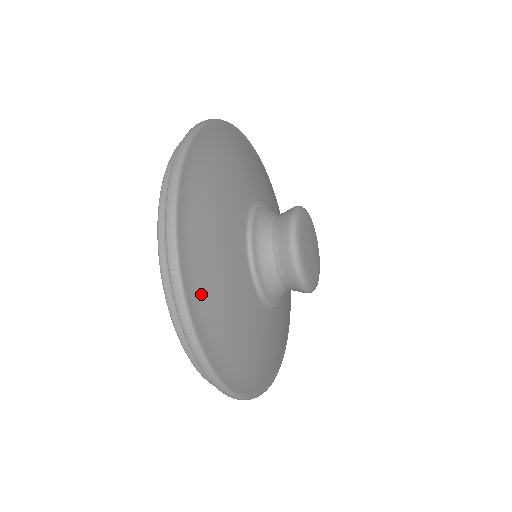
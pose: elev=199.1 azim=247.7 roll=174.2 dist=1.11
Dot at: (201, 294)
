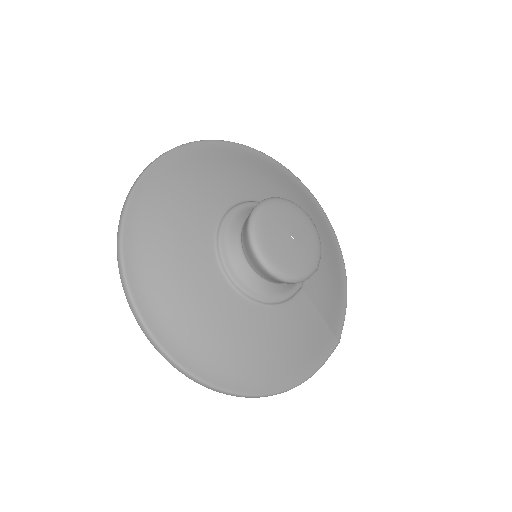
Dot at: (145, 216)
